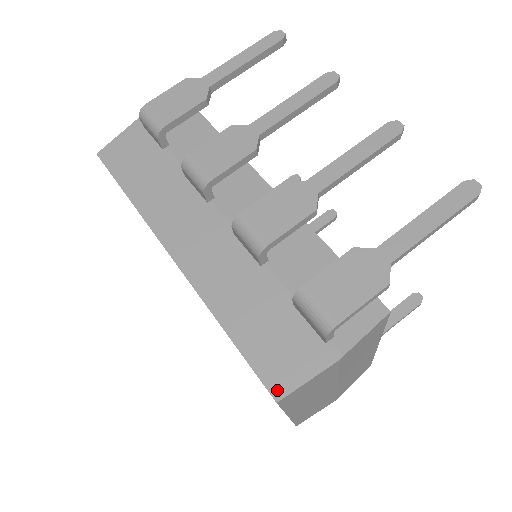
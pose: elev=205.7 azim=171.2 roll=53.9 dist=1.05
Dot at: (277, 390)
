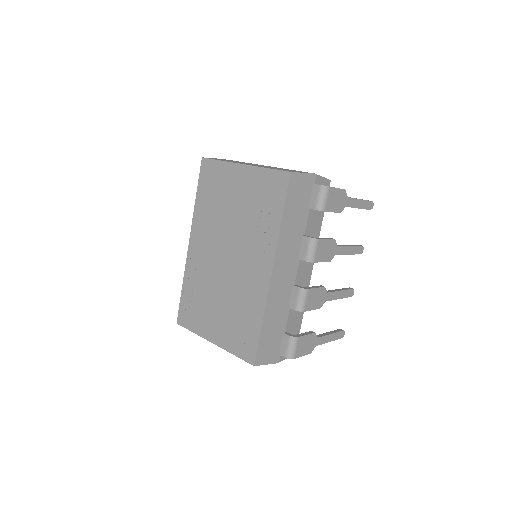
Dot at: (258, 362)
